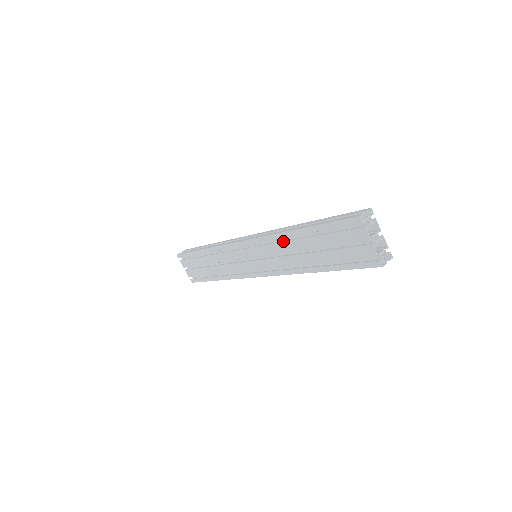
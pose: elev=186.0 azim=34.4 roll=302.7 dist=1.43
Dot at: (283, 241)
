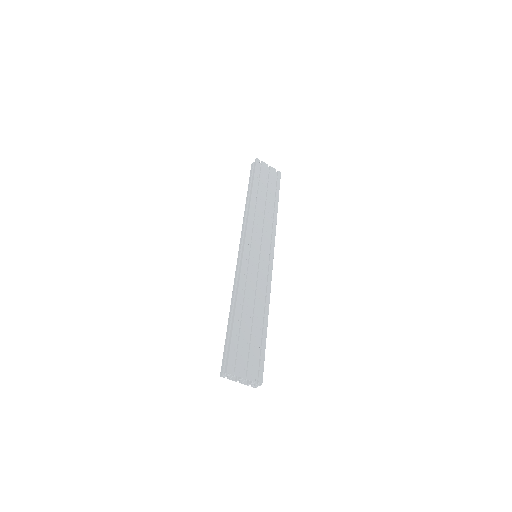
Dot at: occluded
